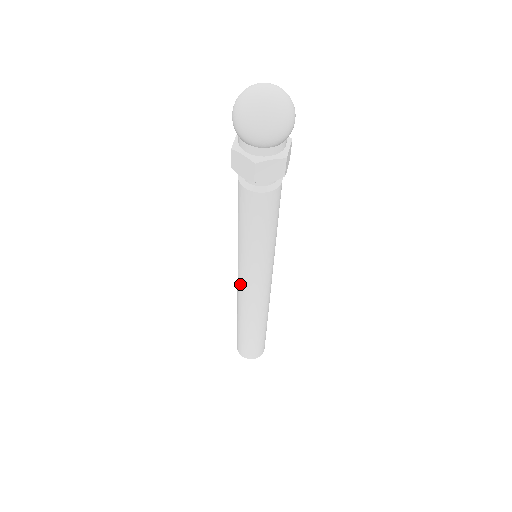
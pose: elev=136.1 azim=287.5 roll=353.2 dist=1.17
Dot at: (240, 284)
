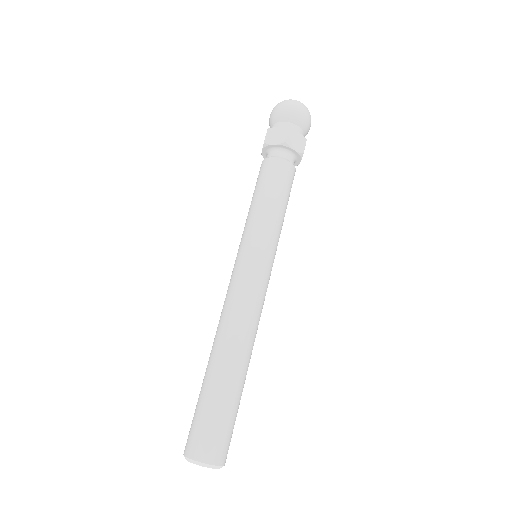
Dot at: occluded
